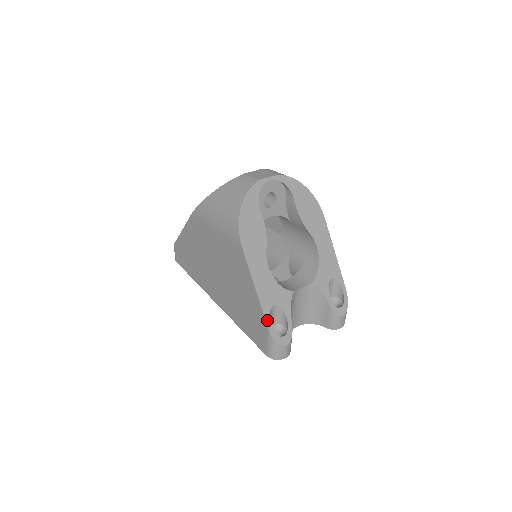
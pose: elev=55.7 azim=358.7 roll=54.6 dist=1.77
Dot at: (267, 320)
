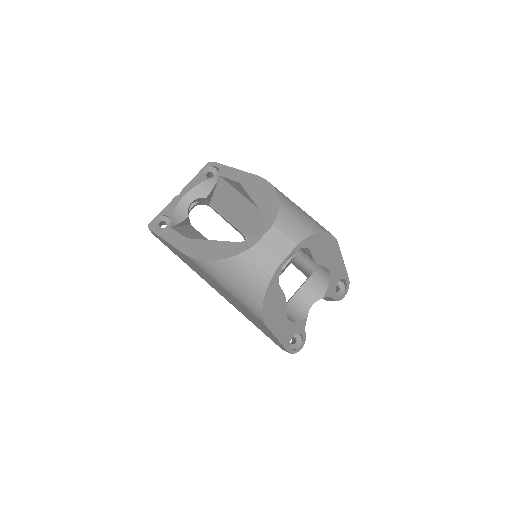
Dot at: (288, 349)
